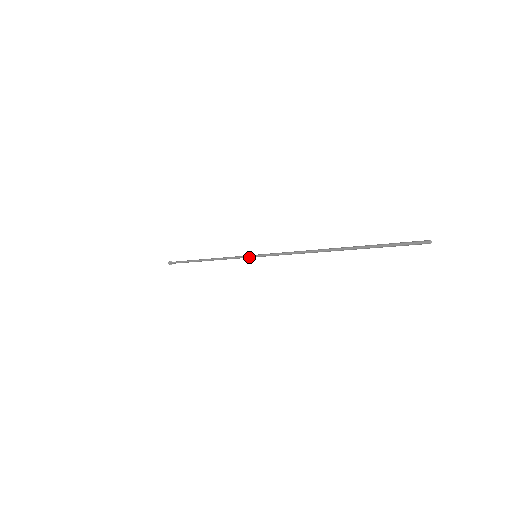
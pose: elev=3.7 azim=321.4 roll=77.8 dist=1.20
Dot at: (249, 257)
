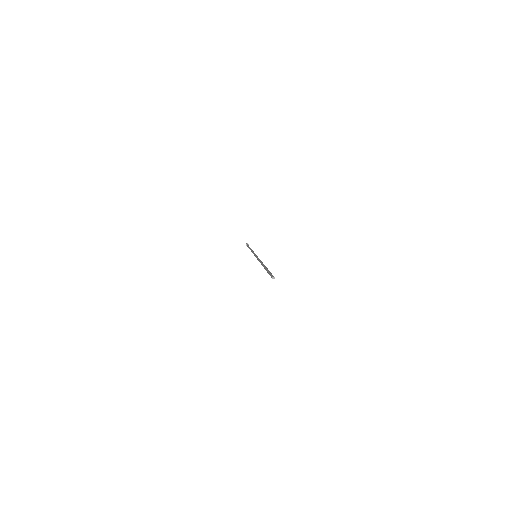
Dot at: (254, 255)
